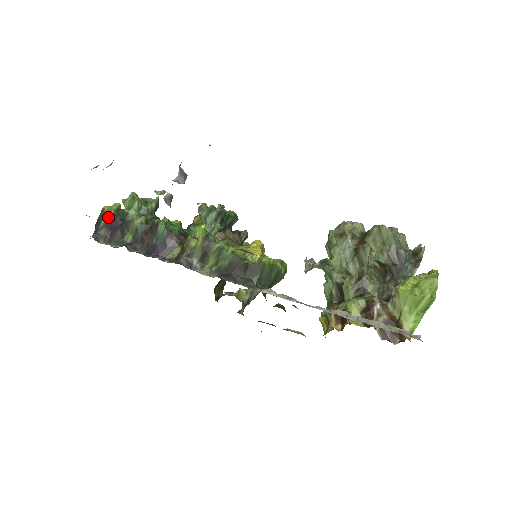
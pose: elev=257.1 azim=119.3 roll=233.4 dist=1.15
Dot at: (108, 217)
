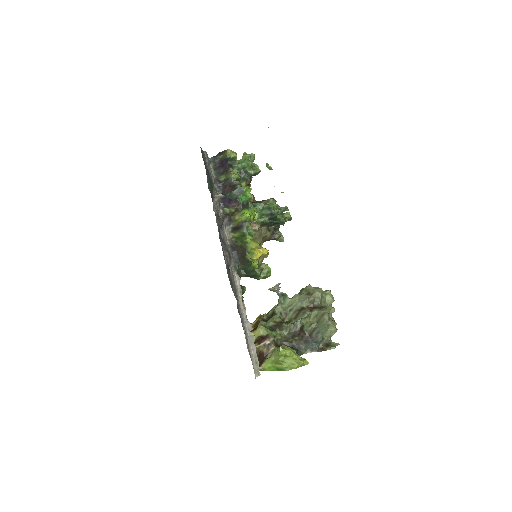
Dot at: (225, 157)
